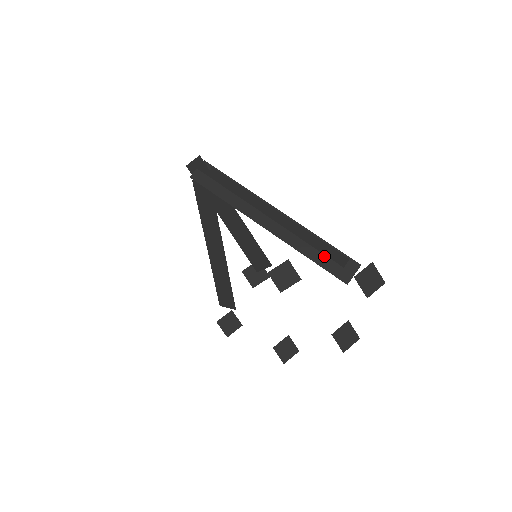
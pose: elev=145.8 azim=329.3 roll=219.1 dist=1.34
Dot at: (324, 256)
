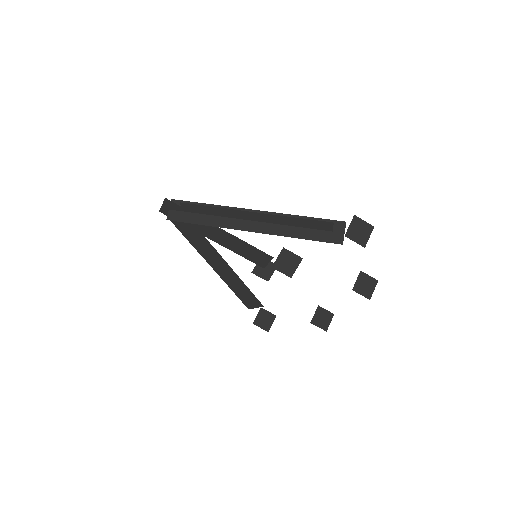
Dot at: (311, 230)
